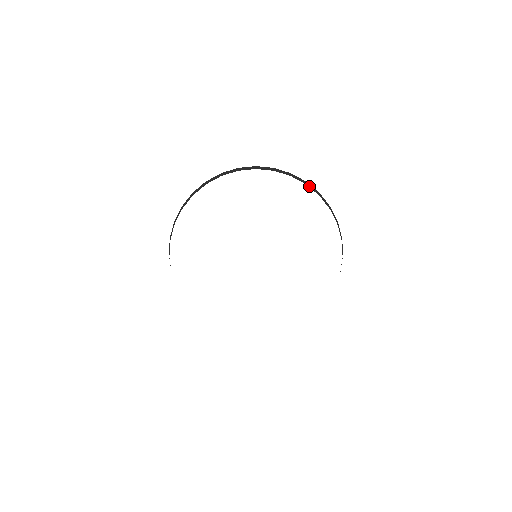
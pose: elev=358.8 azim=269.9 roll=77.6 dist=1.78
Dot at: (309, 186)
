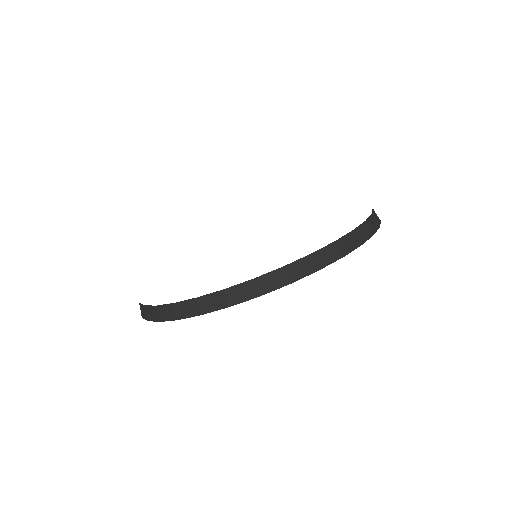
Dot at: occluded
